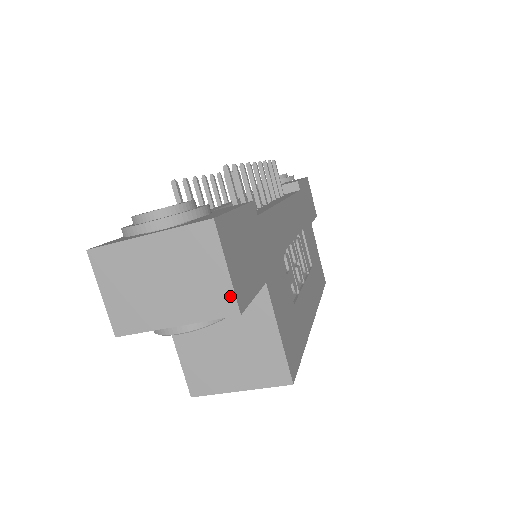
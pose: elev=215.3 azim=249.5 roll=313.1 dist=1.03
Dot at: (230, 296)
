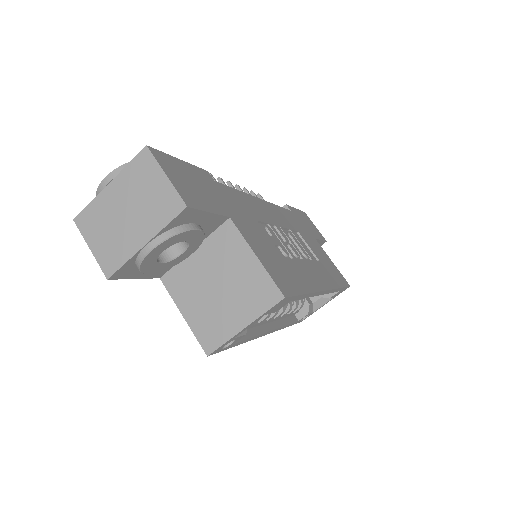
Dot at: (175, 196)
